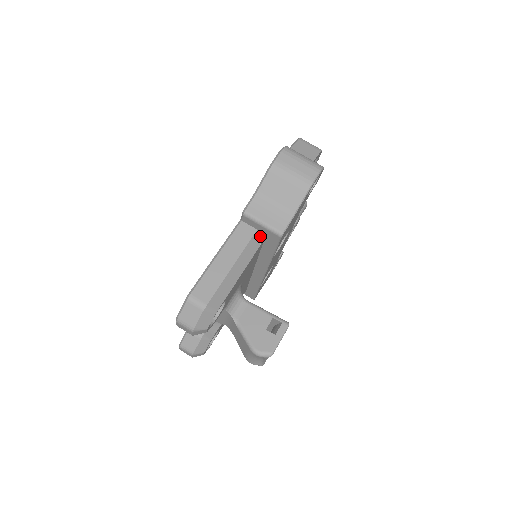
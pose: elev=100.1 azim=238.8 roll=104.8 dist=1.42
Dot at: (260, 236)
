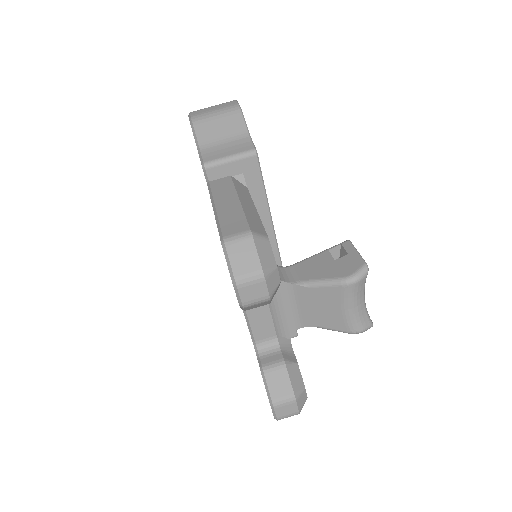
Dot at: (239, 179)
